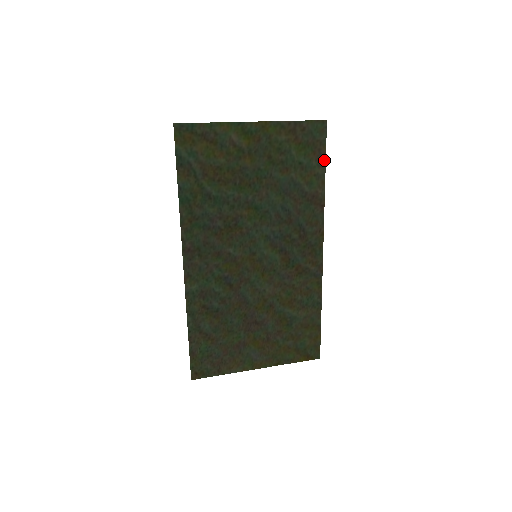
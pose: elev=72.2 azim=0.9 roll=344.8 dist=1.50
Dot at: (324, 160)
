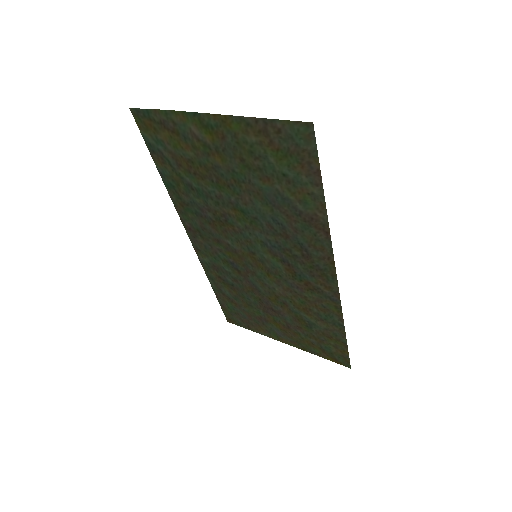
Dot at: (319, 178)
